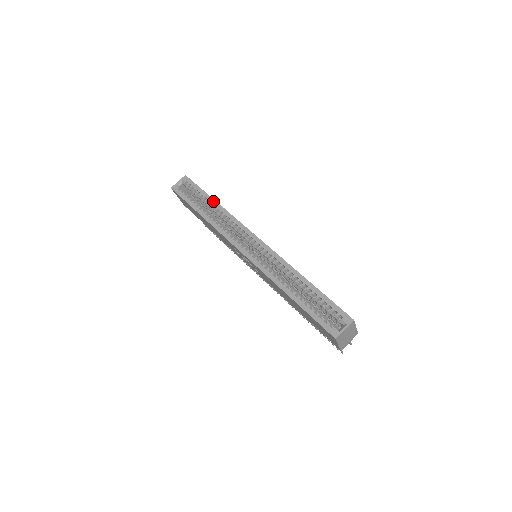
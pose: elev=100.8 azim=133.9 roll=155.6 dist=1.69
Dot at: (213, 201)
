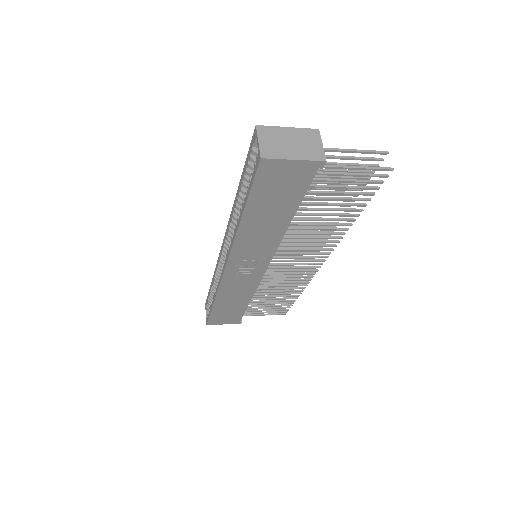
Dot at: (211, 283)
